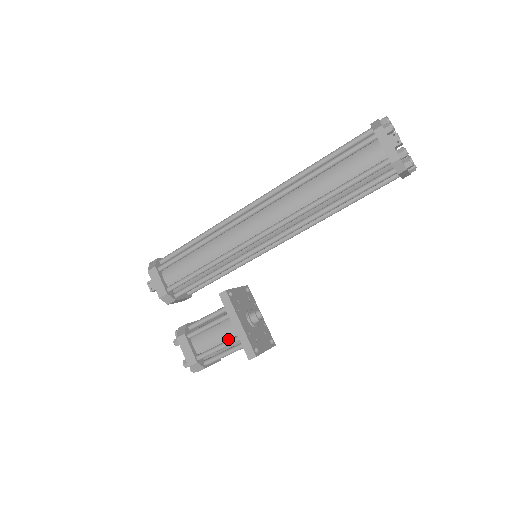
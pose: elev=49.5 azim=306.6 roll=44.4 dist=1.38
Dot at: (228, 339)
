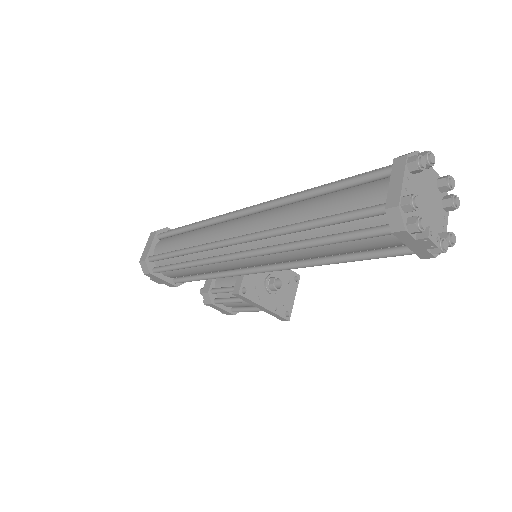
Dot at: occluded
